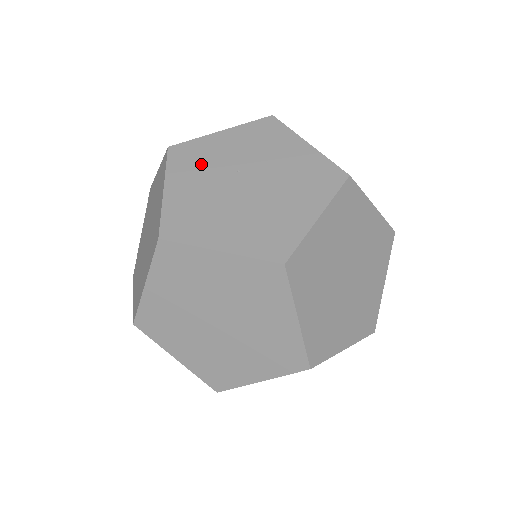
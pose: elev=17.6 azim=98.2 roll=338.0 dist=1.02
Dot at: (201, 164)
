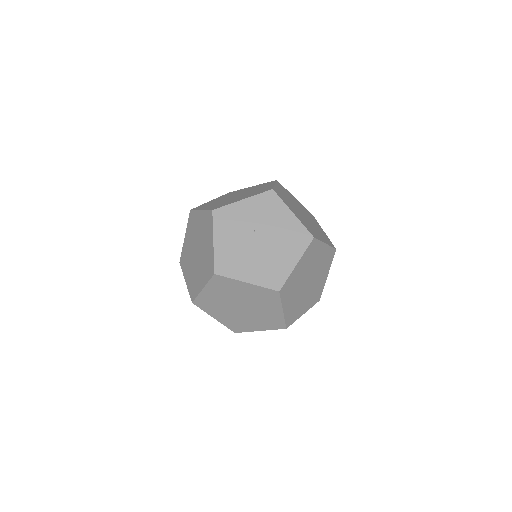
Dot at: (233, 224)
